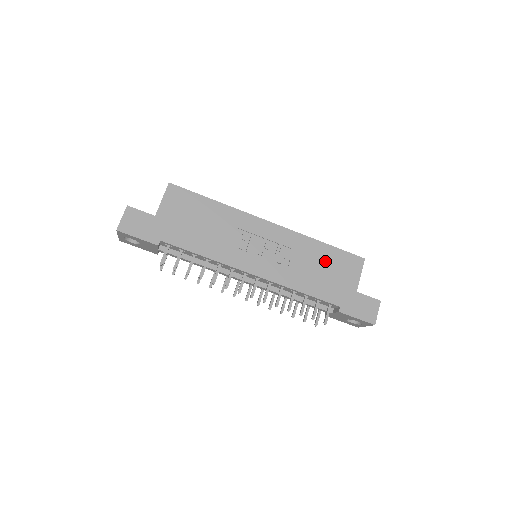
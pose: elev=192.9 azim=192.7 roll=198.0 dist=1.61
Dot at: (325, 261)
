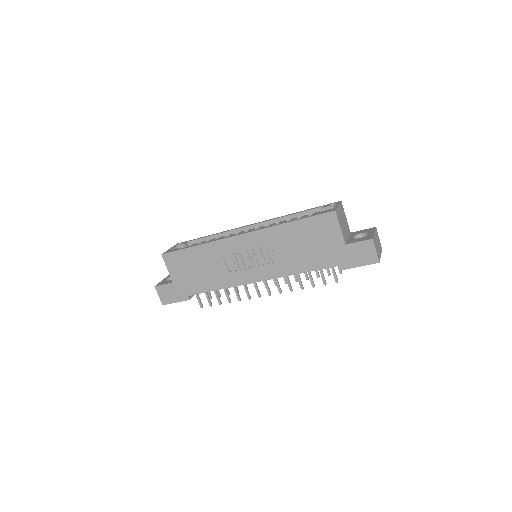
Dot at: (302, 237)
